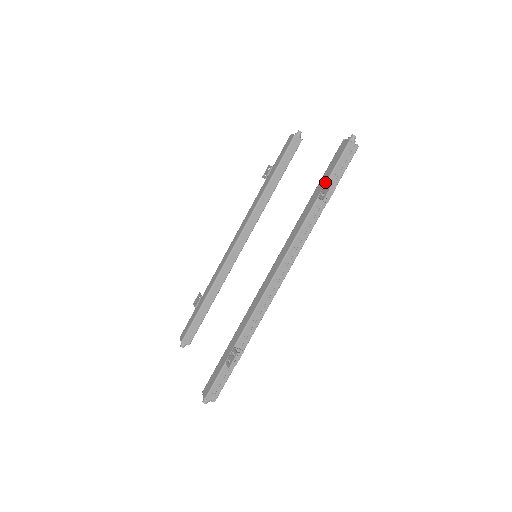
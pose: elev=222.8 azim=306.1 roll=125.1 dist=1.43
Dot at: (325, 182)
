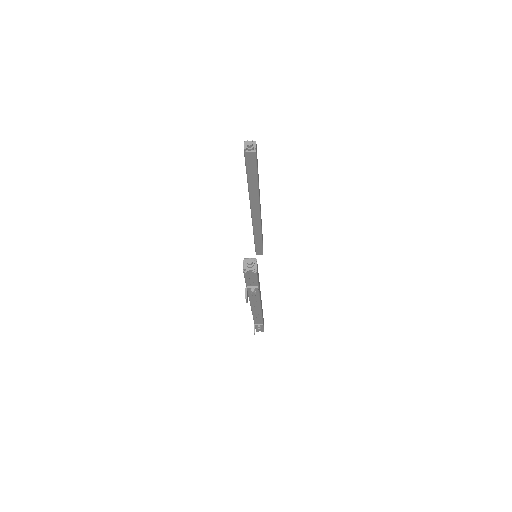
Dot at: (246, 285)
